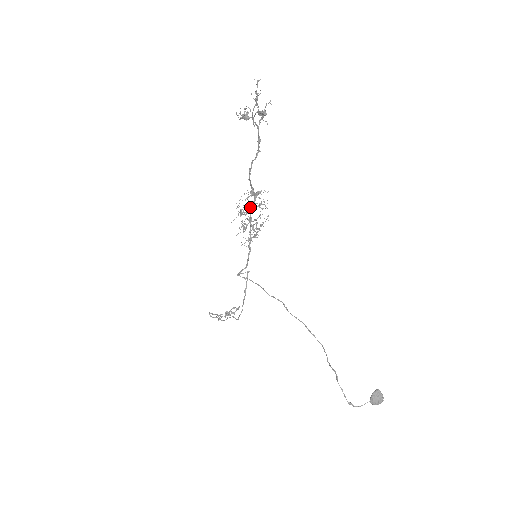
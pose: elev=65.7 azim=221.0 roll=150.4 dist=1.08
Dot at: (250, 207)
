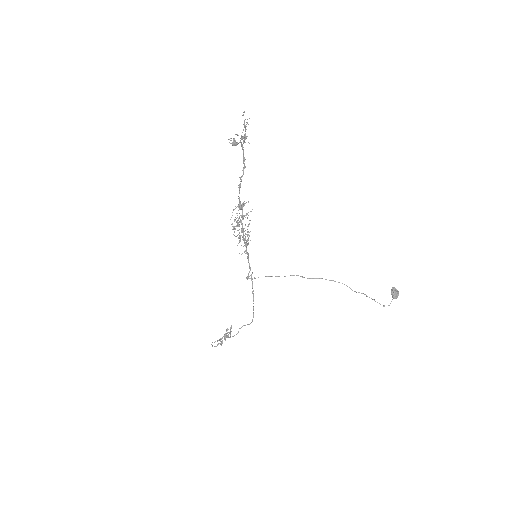
Dot at: occluded
